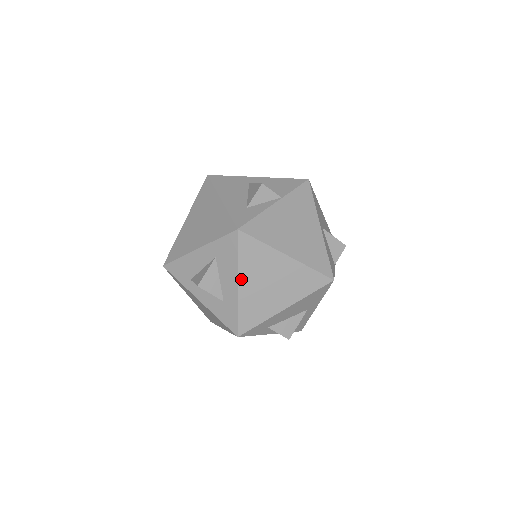
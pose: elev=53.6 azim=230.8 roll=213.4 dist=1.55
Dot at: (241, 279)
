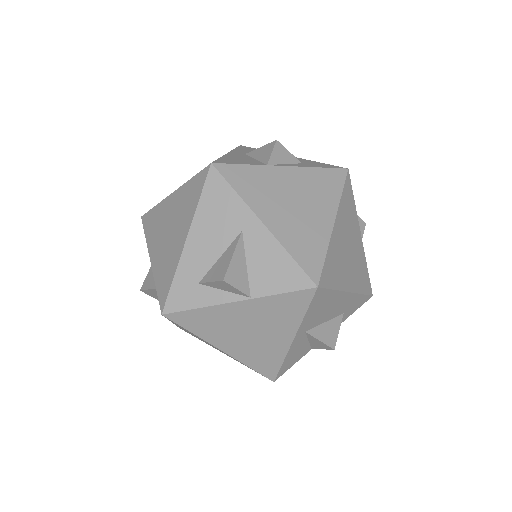
Dot at: occluded
